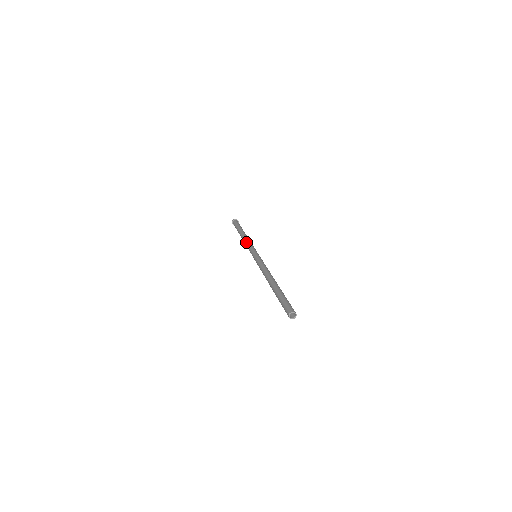
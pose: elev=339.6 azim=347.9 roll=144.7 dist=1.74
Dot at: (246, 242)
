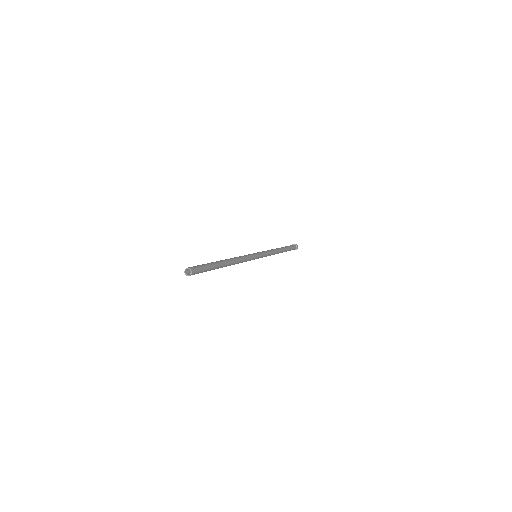
Dot at: occluded
